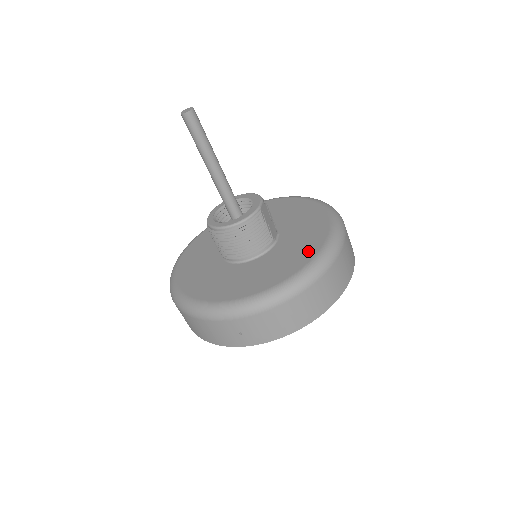
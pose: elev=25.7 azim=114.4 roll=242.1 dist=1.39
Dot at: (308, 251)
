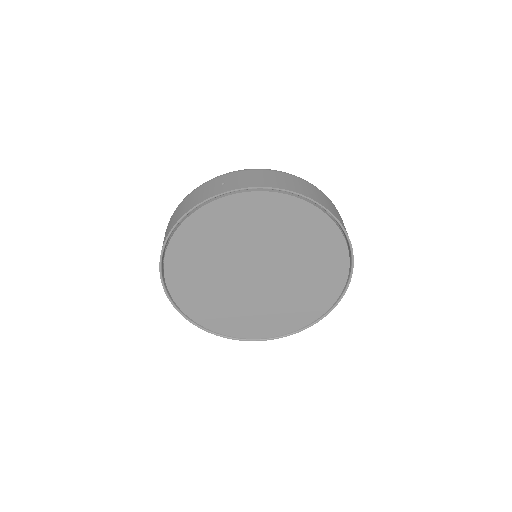
Dot at: occluded
